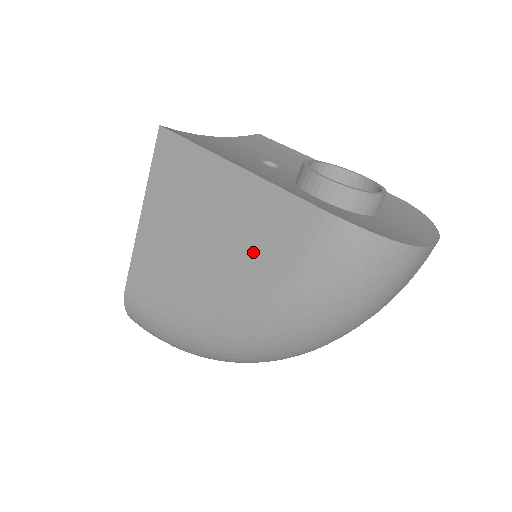
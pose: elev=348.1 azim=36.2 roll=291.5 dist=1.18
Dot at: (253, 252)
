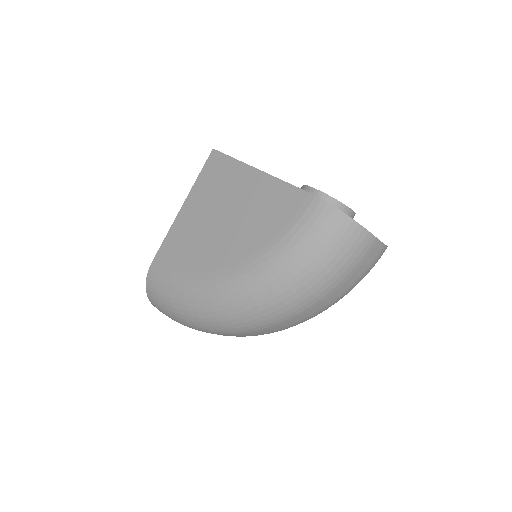
Dot at: (260, 225)
